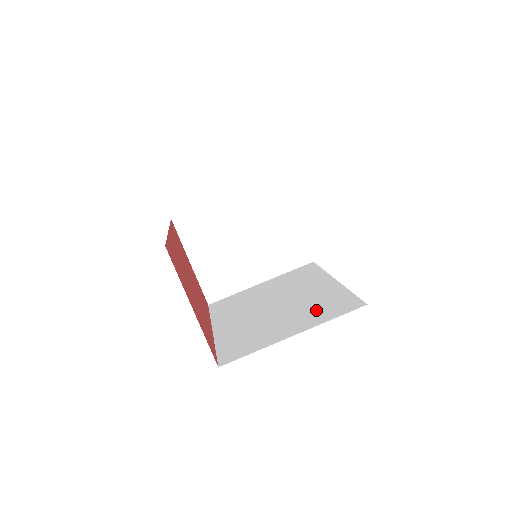
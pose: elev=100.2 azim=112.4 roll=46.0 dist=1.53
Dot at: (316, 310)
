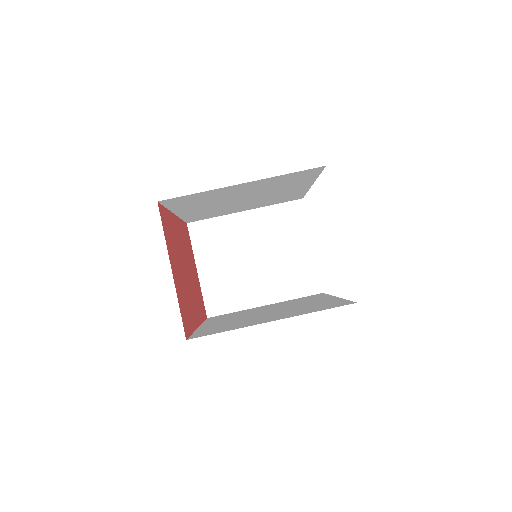
Dot at: (305, 309)
